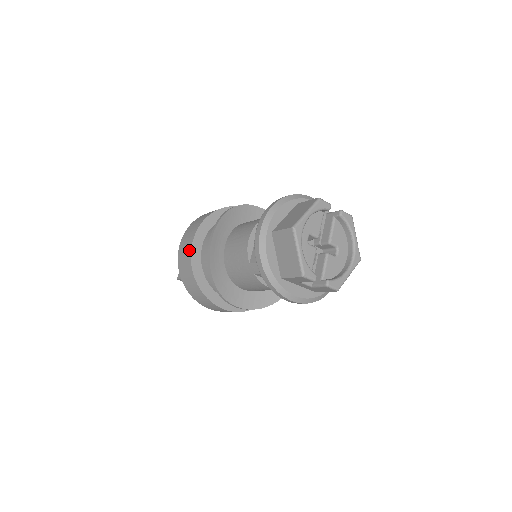
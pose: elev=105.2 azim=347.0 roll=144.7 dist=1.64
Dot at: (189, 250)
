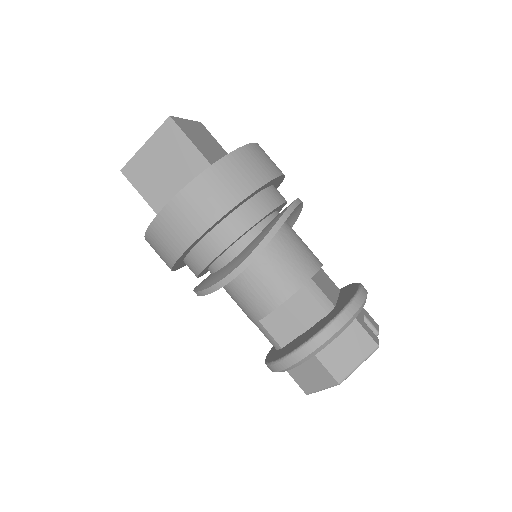
Dot at: (187, 241)
